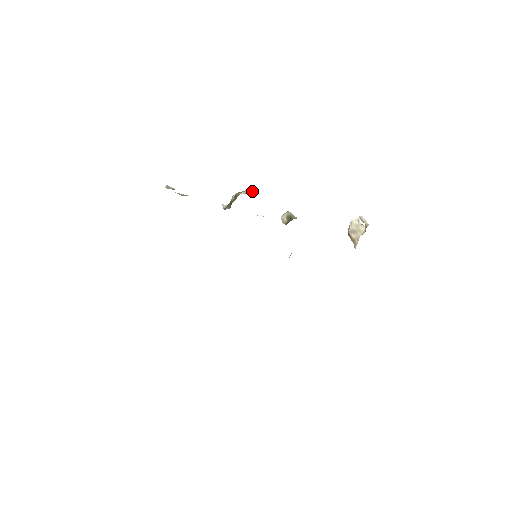
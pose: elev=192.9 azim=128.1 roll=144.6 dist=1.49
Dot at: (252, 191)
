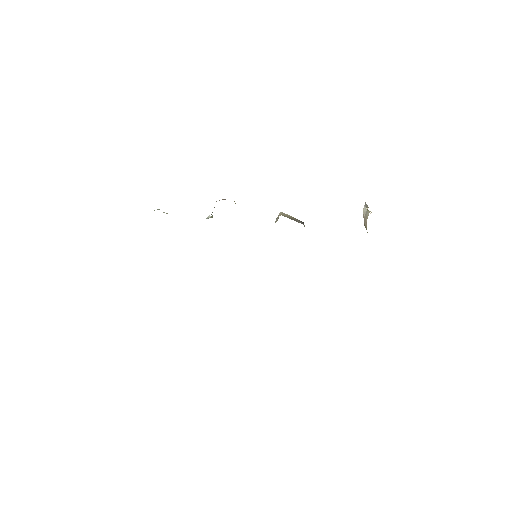
Dot at: (224, 199)
